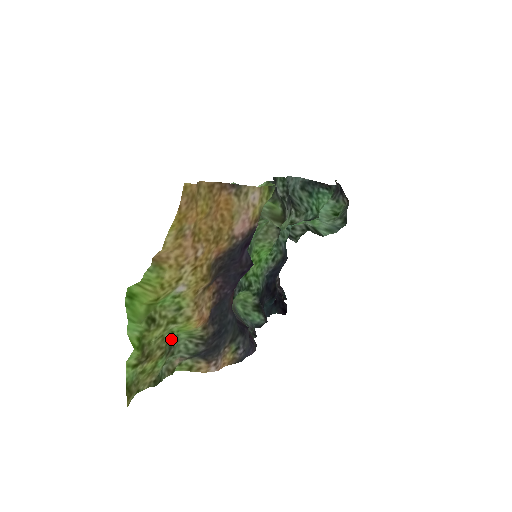
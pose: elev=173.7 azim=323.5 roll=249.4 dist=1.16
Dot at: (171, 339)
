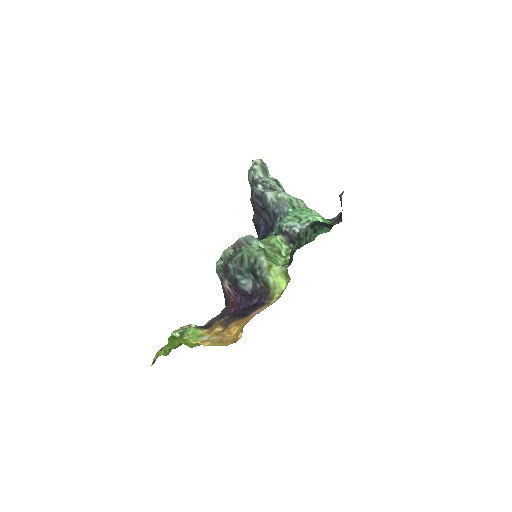
Dot at: (185, 333)
